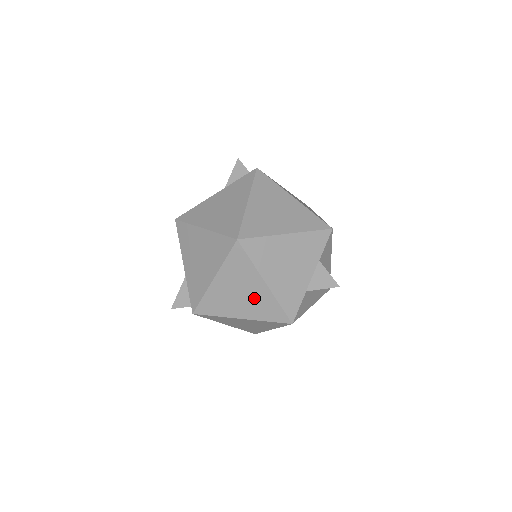
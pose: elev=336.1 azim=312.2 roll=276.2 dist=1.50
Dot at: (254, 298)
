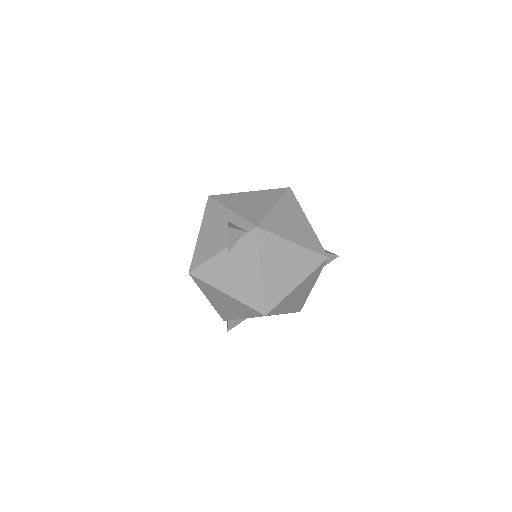
Dot at: (302, 229)
